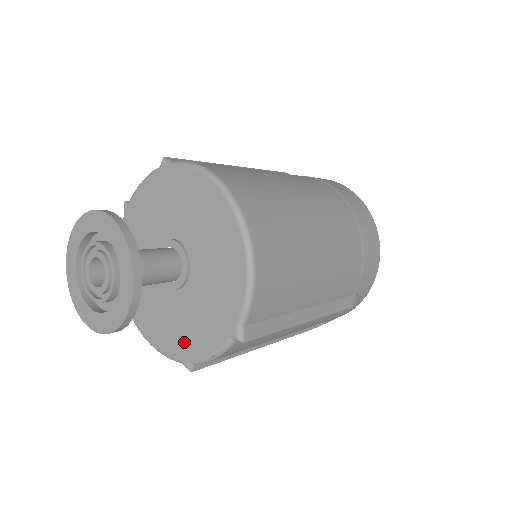
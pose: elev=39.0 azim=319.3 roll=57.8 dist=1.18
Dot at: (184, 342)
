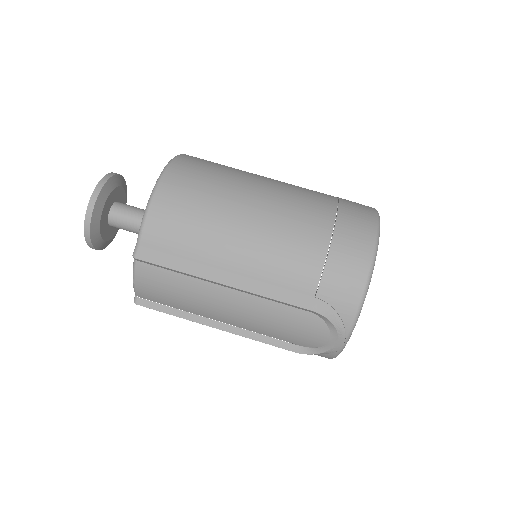
Dot at: occluded
